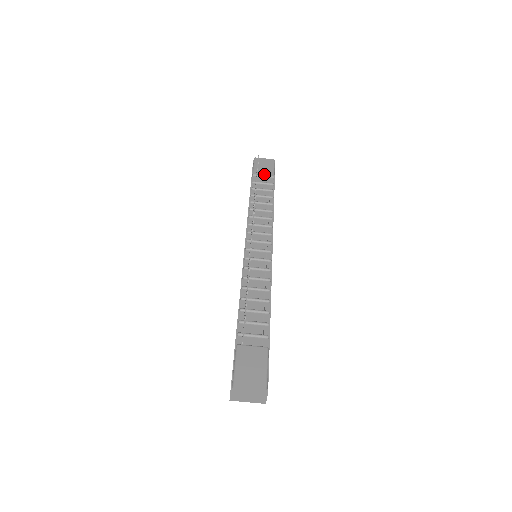
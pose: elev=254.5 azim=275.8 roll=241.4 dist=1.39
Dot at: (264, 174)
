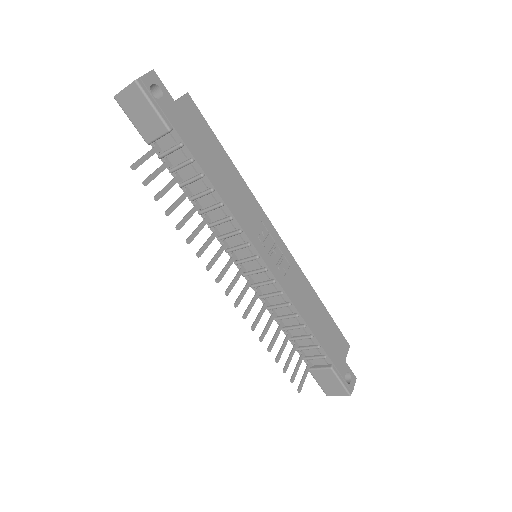
Dot at: (156, 135)
